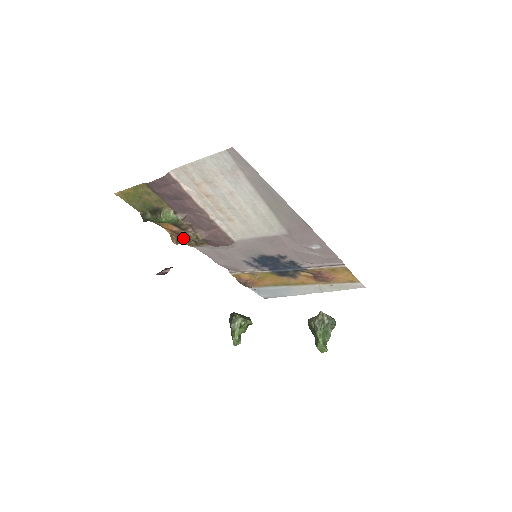
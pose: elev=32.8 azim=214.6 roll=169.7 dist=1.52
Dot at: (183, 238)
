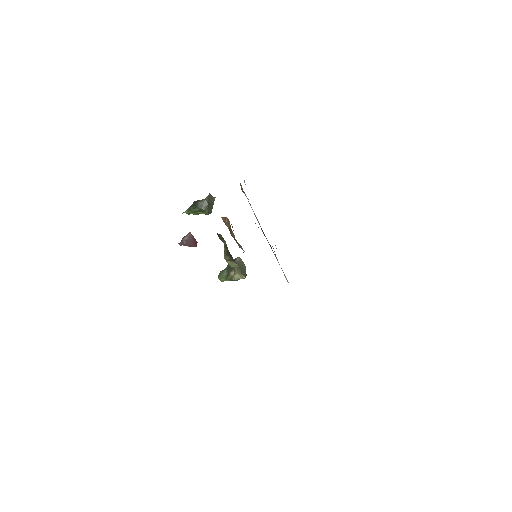
Dot at: occluded
